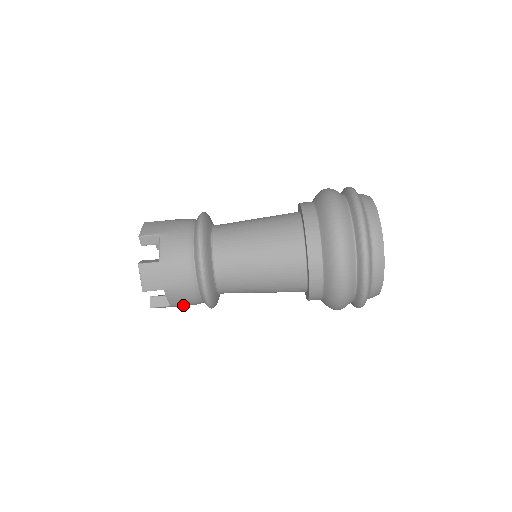
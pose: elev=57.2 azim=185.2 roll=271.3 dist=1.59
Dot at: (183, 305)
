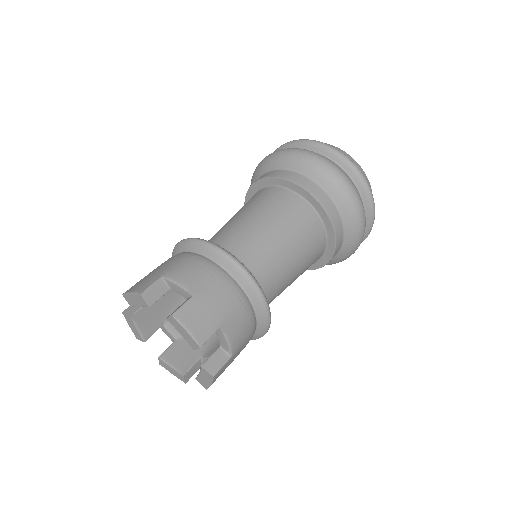
Dot at: (241, 347)
